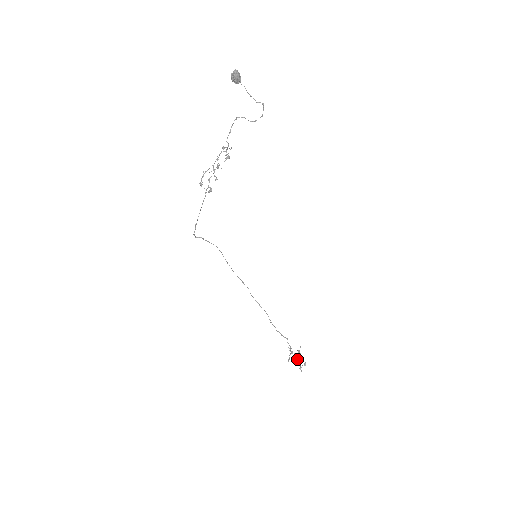
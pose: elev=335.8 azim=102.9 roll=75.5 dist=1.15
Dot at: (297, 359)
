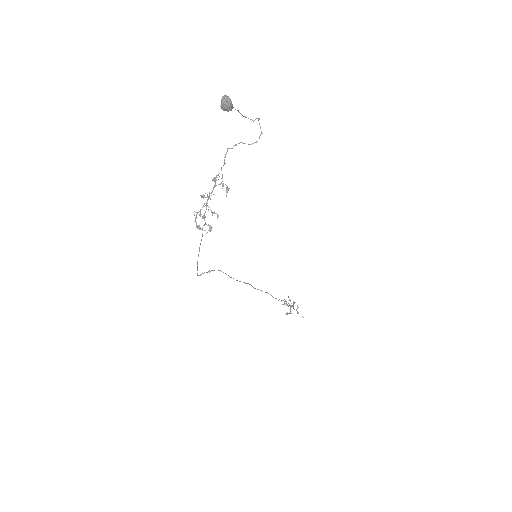
Dot at: (293, 308)
